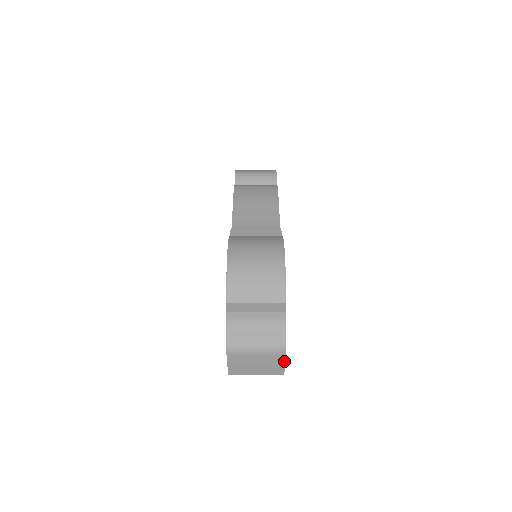
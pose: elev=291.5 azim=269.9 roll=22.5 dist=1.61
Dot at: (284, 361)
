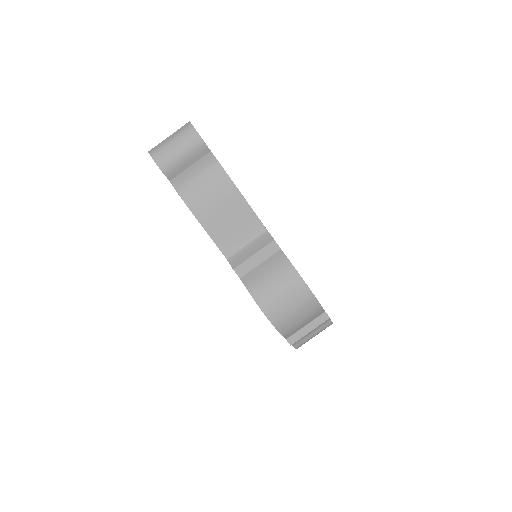
Dot at: occluded
